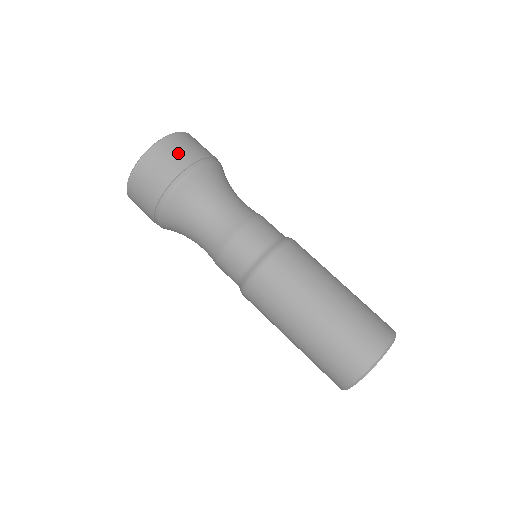
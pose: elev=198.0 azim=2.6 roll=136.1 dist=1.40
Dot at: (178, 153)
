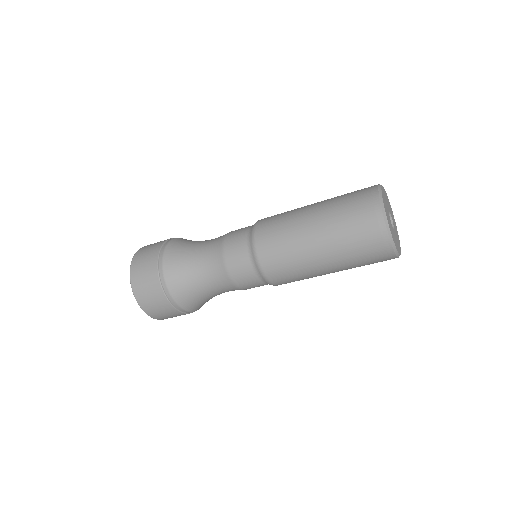
Dot at: occluded
